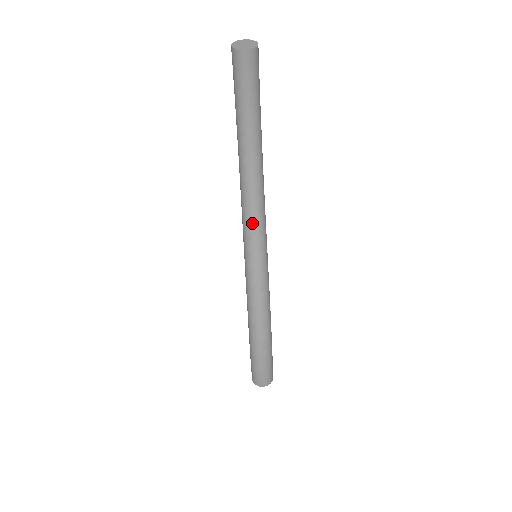
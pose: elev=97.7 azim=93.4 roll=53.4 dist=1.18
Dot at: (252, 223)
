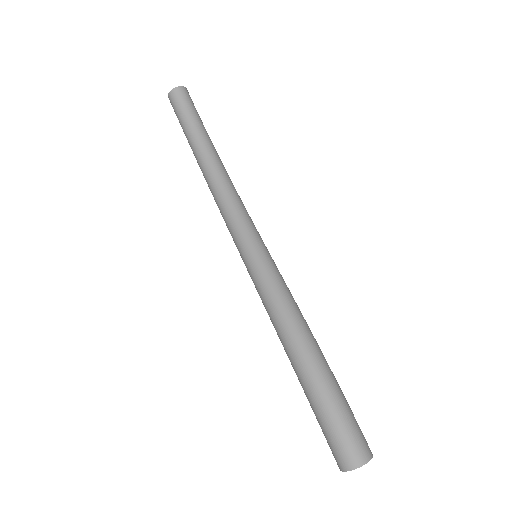
Dot at: (234, 215)
